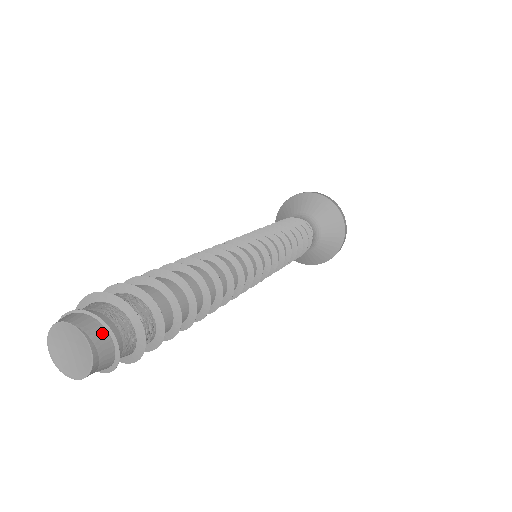
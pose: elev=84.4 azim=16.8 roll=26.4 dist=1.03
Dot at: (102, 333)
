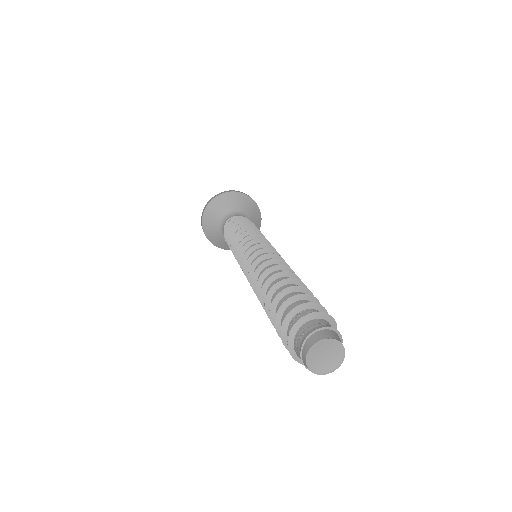
Dot at: (335, 334)
